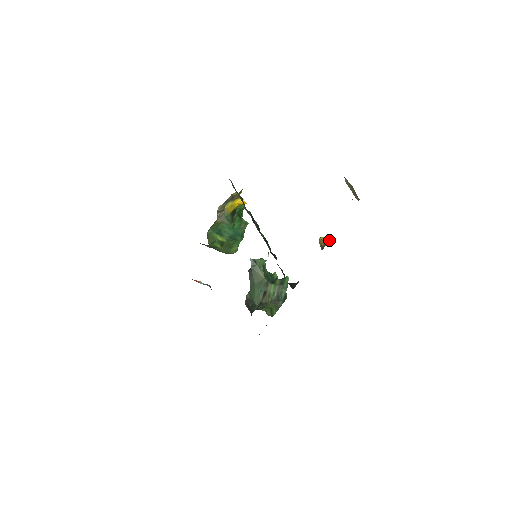
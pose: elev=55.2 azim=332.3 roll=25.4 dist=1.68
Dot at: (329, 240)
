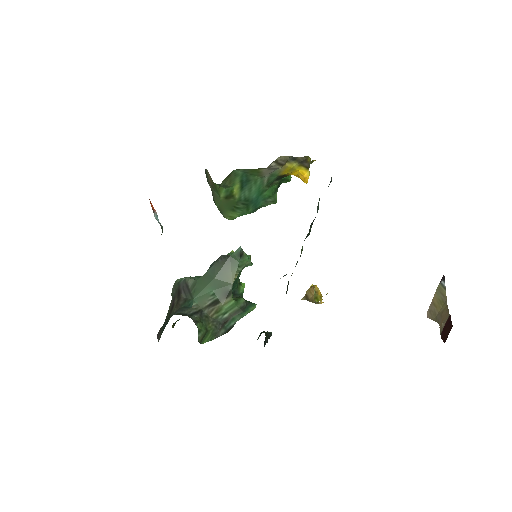
Dot at: occluded
